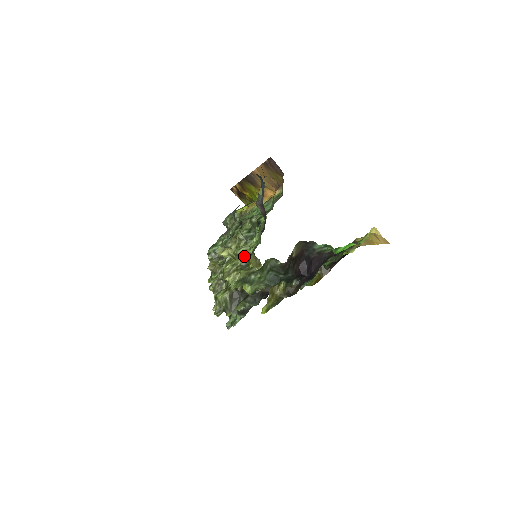
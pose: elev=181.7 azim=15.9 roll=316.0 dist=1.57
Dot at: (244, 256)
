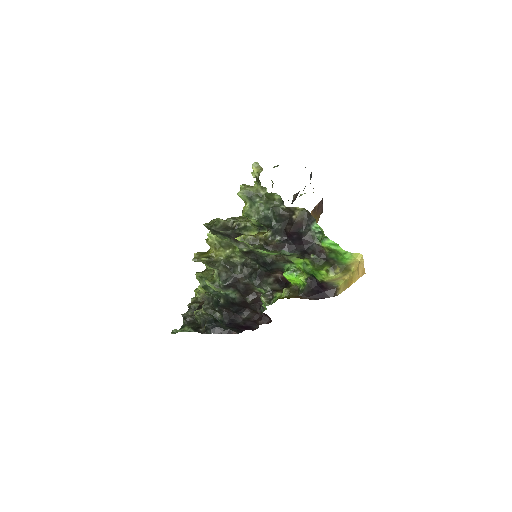
Dot at: occluded
